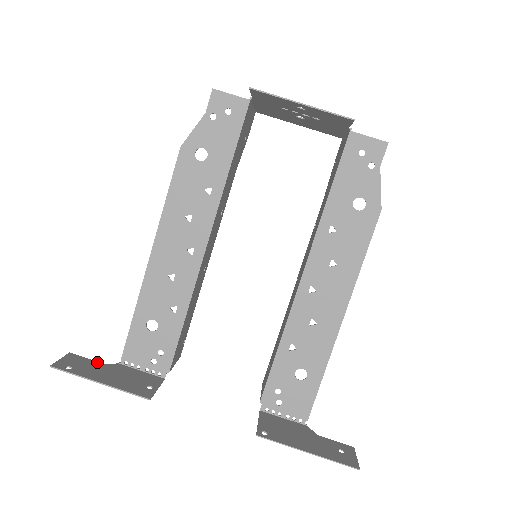
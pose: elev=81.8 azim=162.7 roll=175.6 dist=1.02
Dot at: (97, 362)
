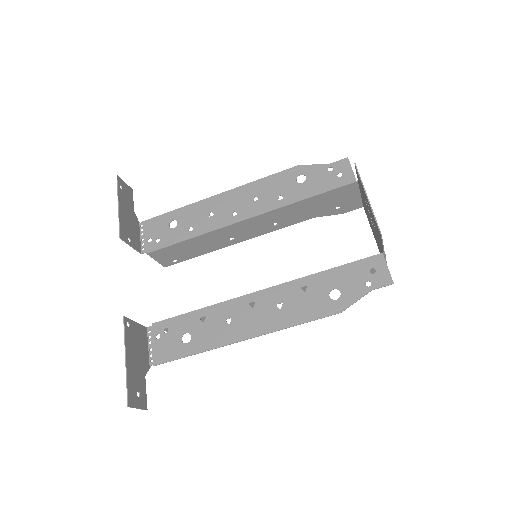
Dot at: occluded
